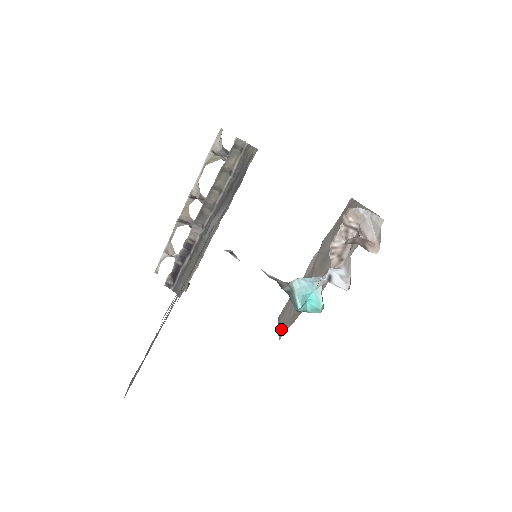
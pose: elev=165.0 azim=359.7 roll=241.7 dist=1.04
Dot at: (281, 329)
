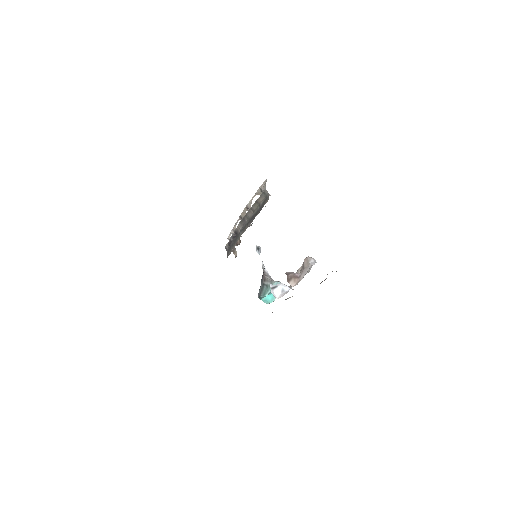
Dot at: occluded
